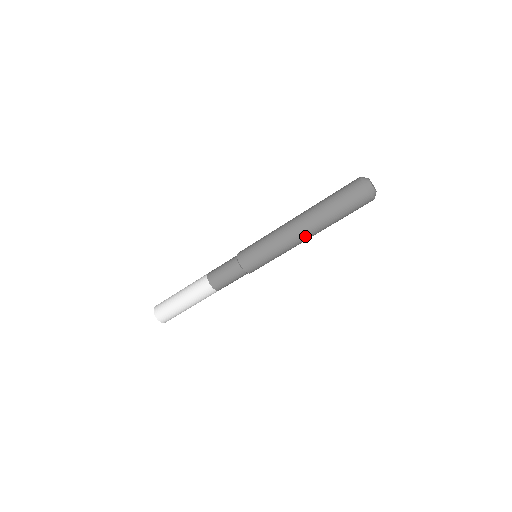
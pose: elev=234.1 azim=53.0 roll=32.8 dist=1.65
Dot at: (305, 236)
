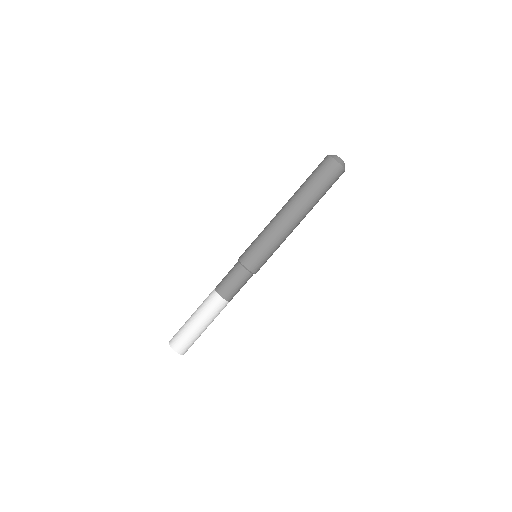
Dot at: (298, 221)
